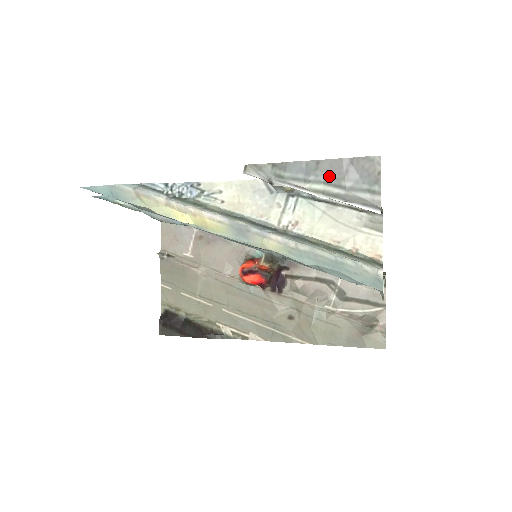
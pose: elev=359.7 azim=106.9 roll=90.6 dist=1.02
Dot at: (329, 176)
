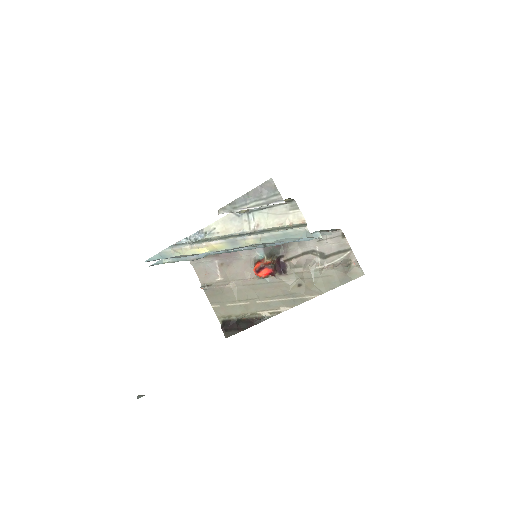
Dot at: (255, 197)
